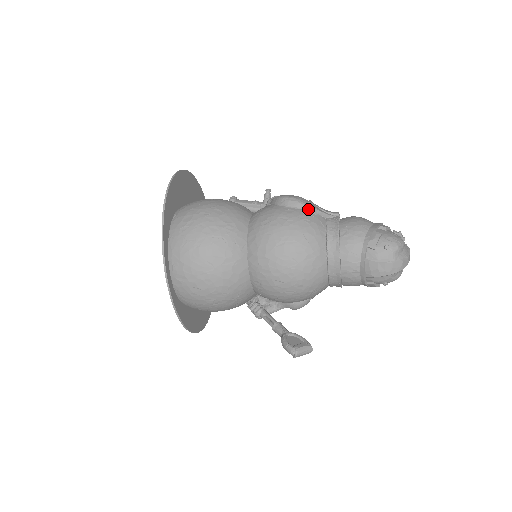
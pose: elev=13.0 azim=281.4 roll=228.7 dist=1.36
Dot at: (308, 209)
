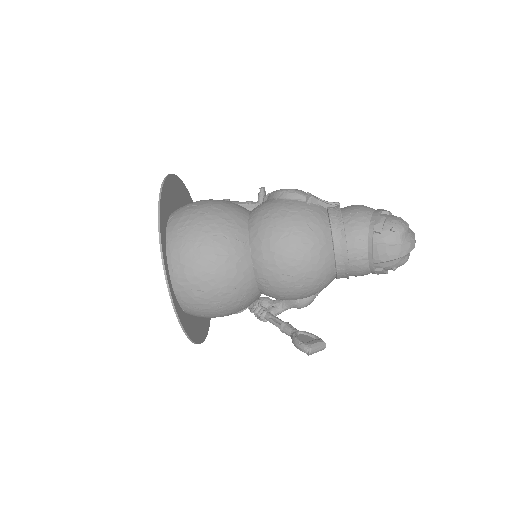
Dot at: (308, 199)
